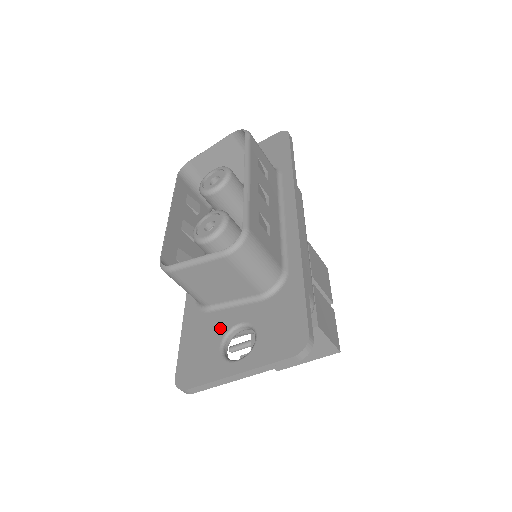
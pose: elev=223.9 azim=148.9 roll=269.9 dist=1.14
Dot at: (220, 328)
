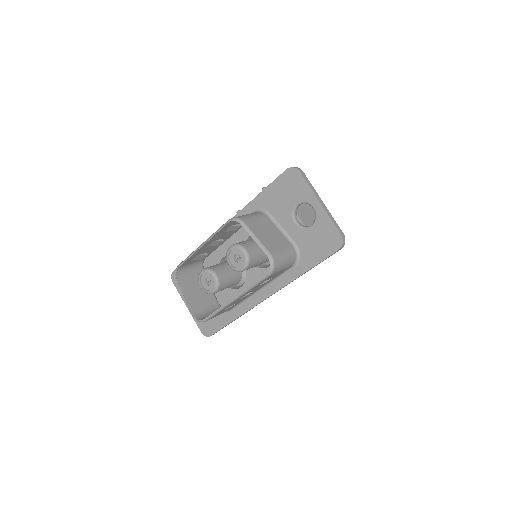
Dot at: occluded
